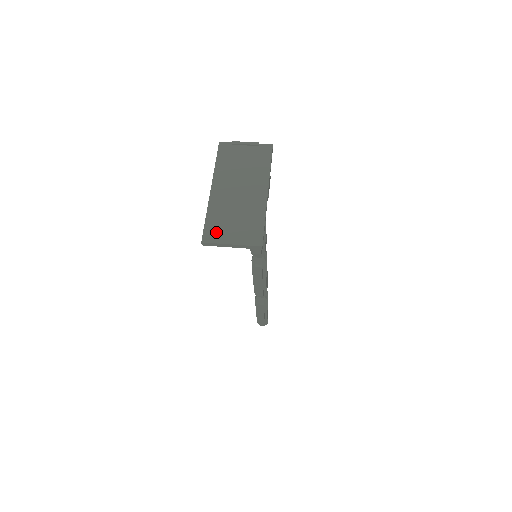
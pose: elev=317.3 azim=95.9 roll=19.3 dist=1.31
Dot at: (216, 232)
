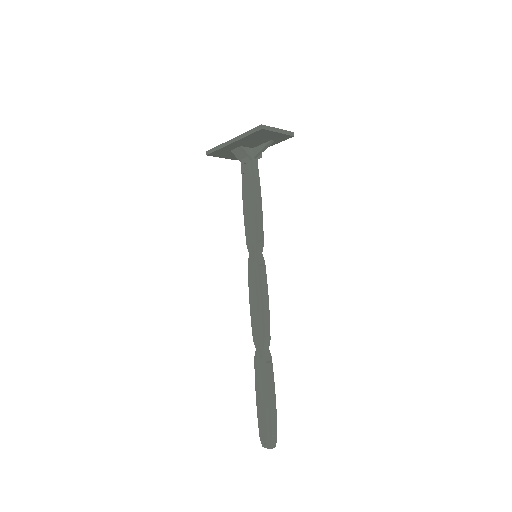
Dot at: occluded
